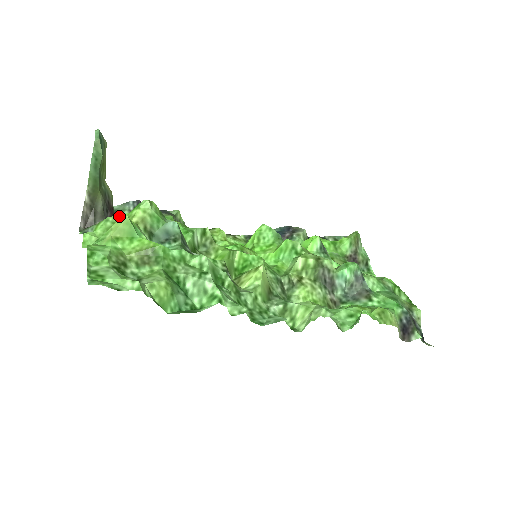
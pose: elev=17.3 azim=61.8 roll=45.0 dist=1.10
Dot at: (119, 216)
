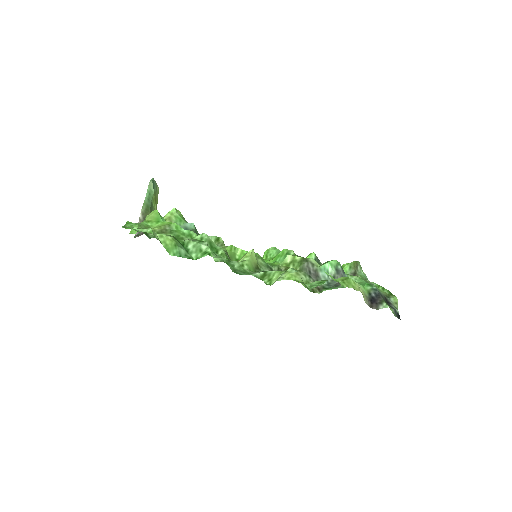
Dot at: occluded
